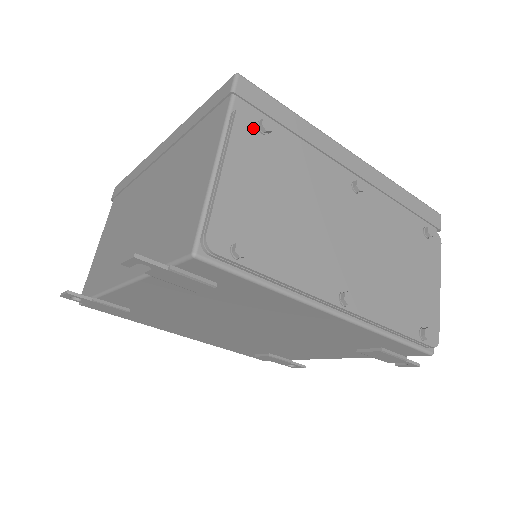
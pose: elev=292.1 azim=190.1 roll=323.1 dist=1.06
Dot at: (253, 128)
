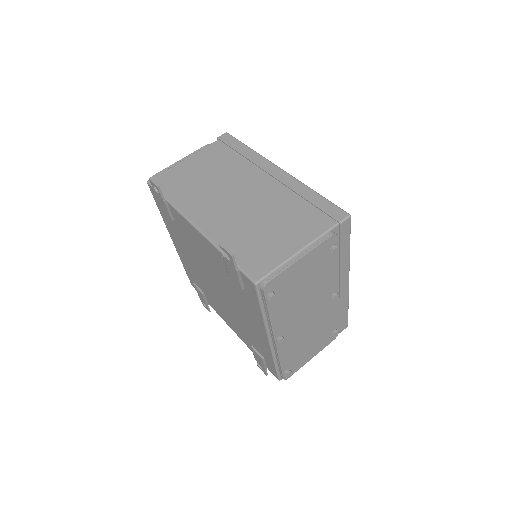
Dot at: (330, 246)
